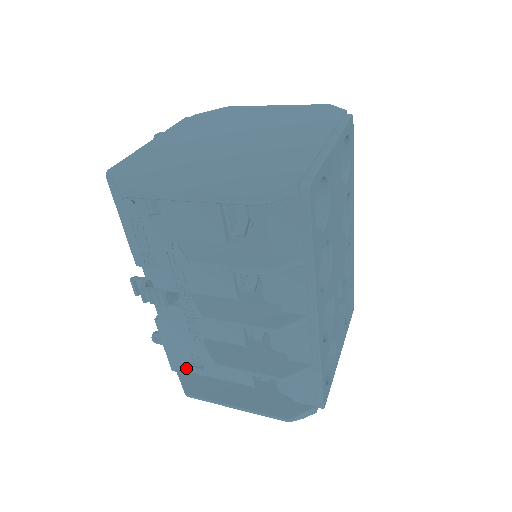
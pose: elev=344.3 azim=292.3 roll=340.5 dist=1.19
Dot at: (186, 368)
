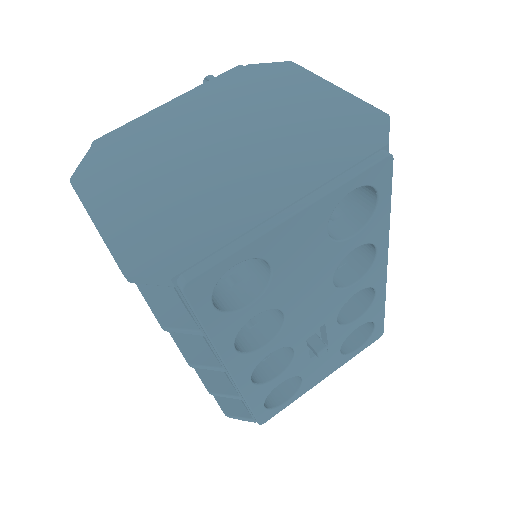
Dot at: occluded
